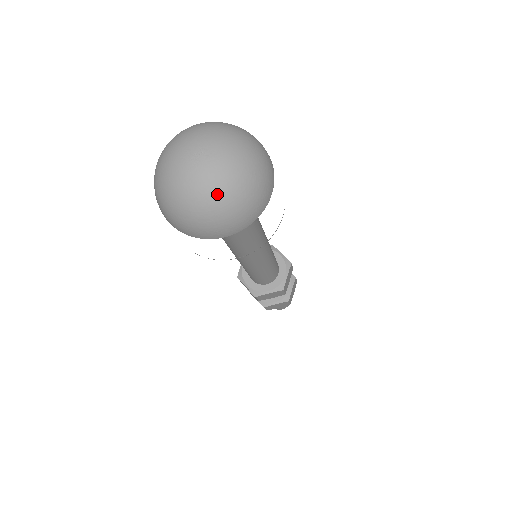
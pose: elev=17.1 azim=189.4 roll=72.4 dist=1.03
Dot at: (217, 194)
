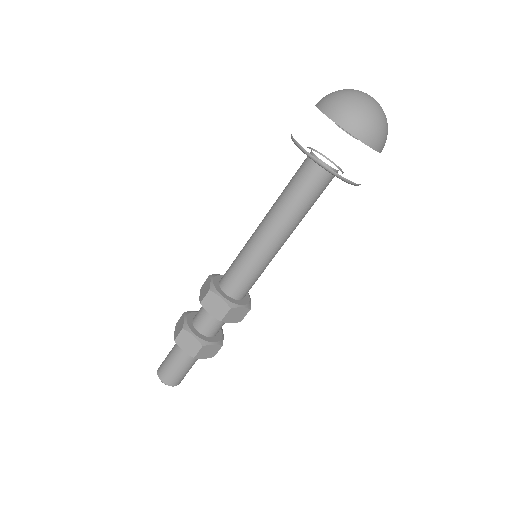
Dot at: (367, 105)
